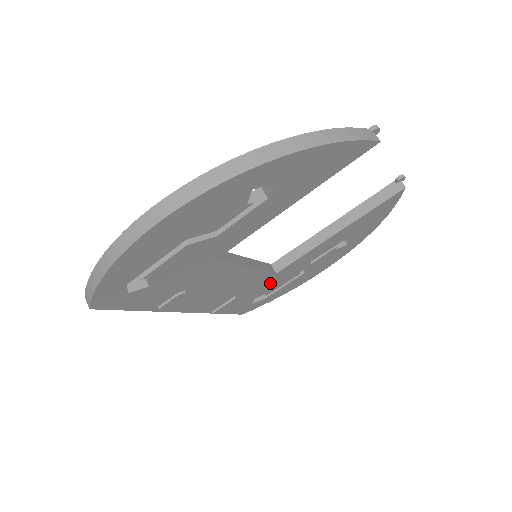
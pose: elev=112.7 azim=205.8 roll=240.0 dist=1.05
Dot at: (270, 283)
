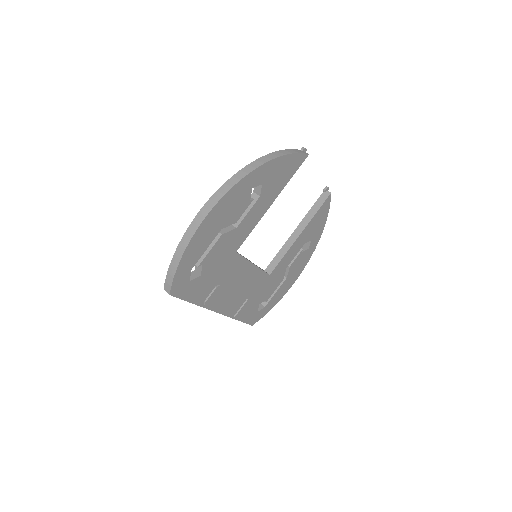
Dot at: (267, 287)
